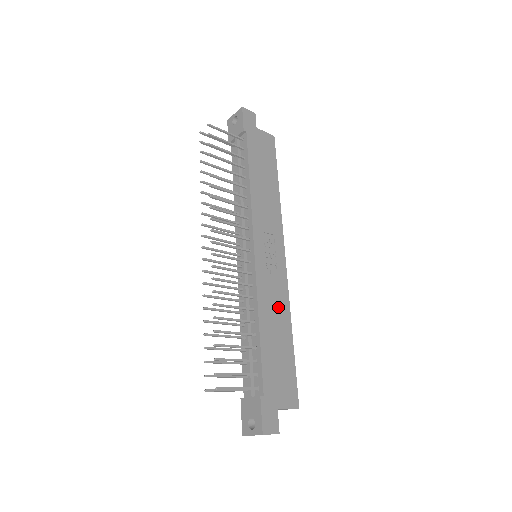
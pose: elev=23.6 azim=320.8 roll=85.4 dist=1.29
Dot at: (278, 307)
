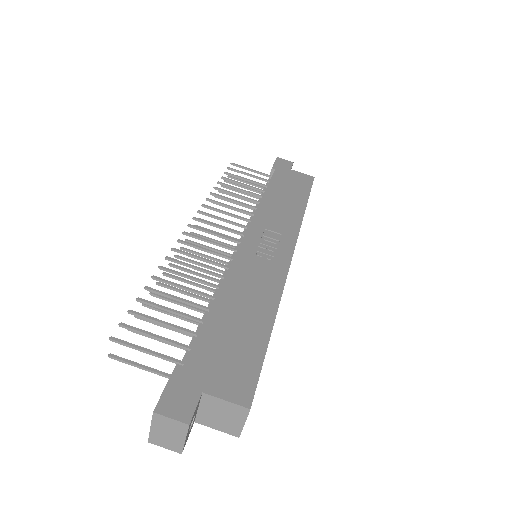
Dot at: (259, 290)
